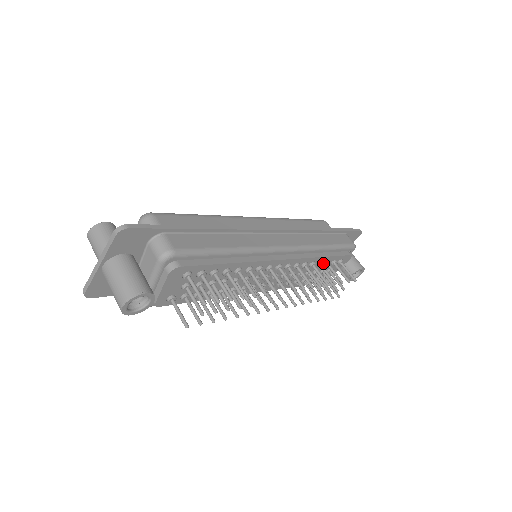
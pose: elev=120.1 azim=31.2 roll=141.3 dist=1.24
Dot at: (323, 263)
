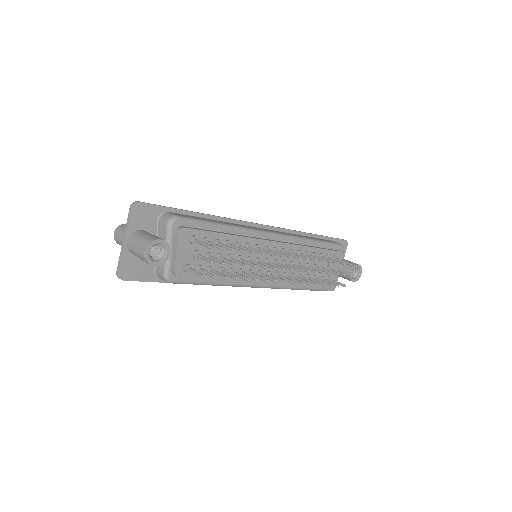
Dot at: (316, 254)
